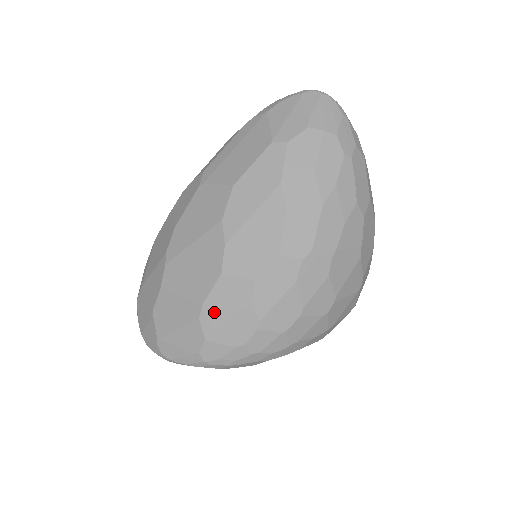
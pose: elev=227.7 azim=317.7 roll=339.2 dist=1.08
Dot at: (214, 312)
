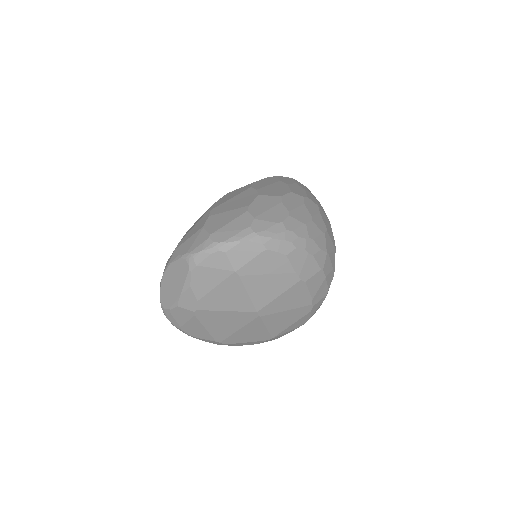
Dot at: (258, 208)
